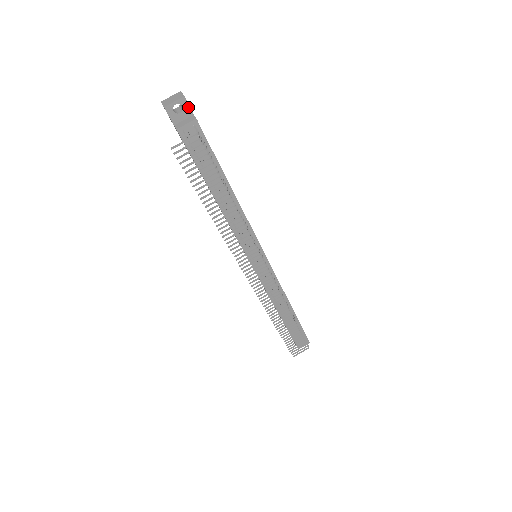
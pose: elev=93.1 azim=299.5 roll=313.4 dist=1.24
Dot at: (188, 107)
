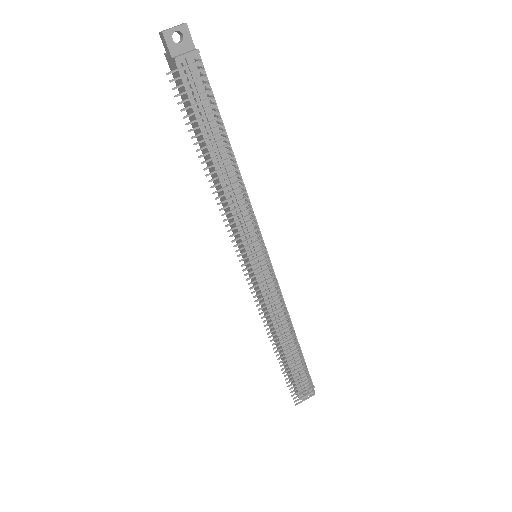
Dot at: (190, 38)
